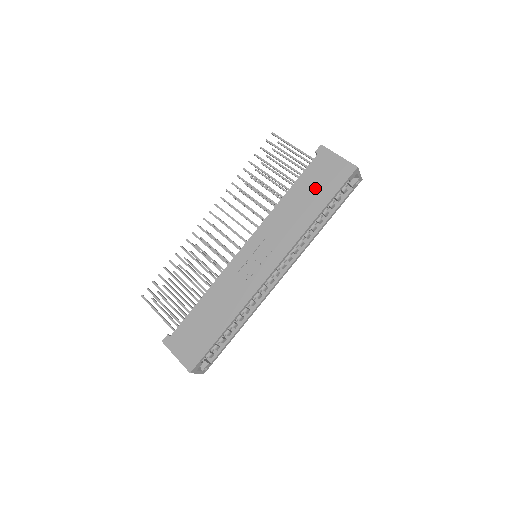
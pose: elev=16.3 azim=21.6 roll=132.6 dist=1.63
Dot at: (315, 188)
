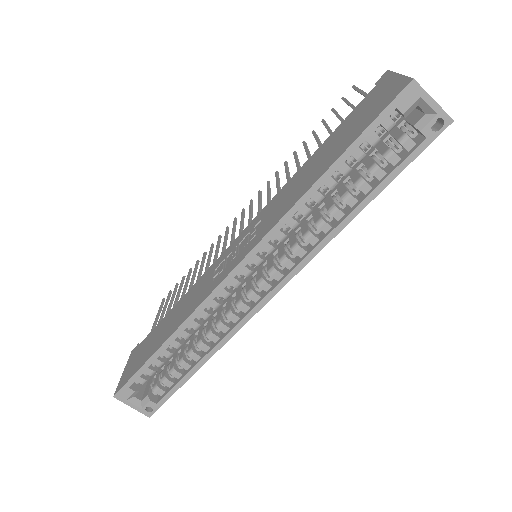
Dot at: (343, 135)
